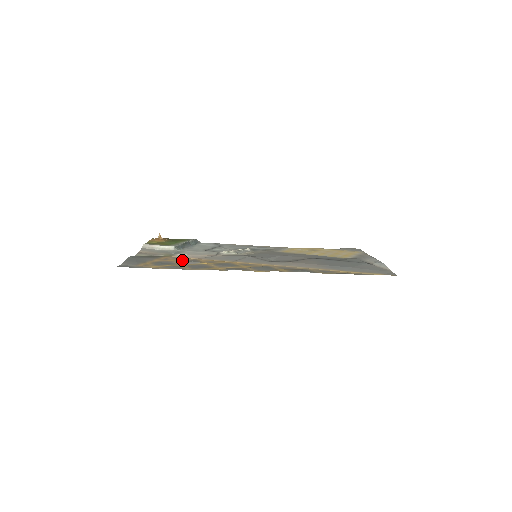
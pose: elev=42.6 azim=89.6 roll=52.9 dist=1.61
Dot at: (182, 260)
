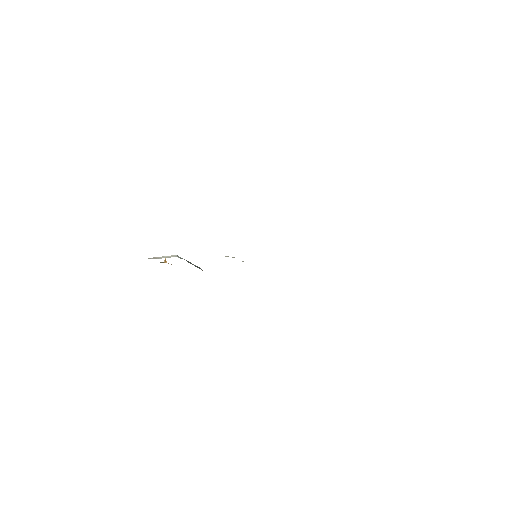
Dot at: occluded
